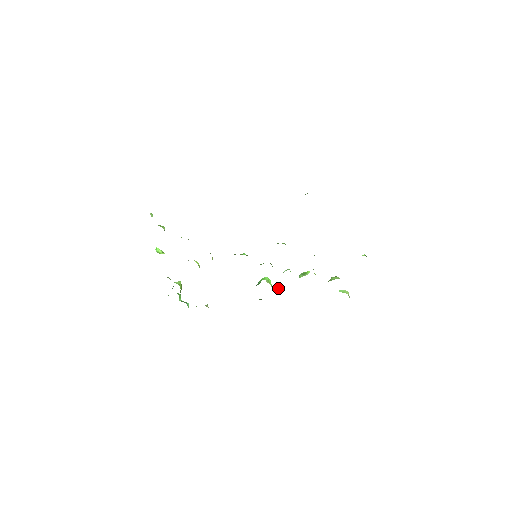
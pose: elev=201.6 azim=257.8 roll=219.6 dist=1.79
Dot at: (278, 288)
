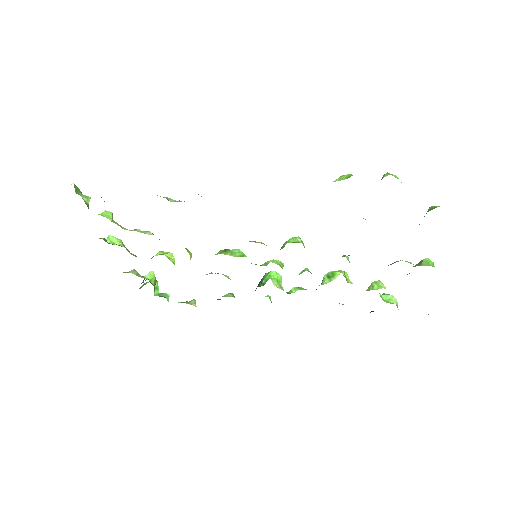
Dot at: (291, 290)
